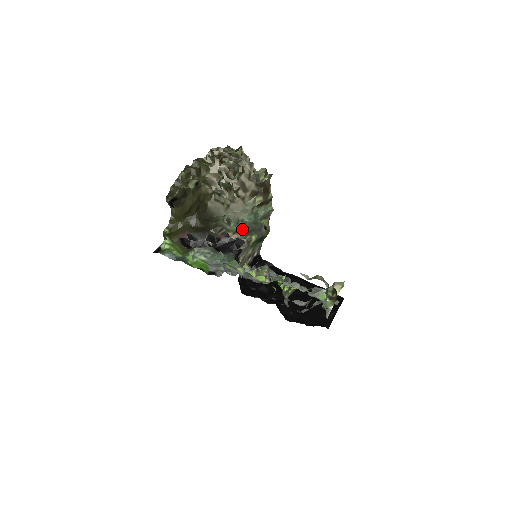
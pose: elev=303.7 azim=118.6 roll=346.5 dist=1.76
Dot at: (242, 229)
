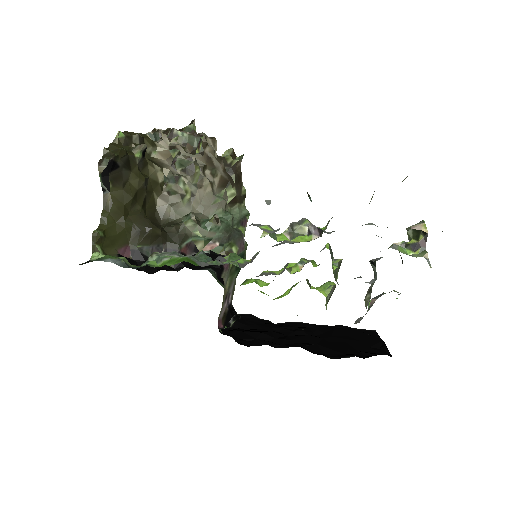
Dot at: (218, 231)
